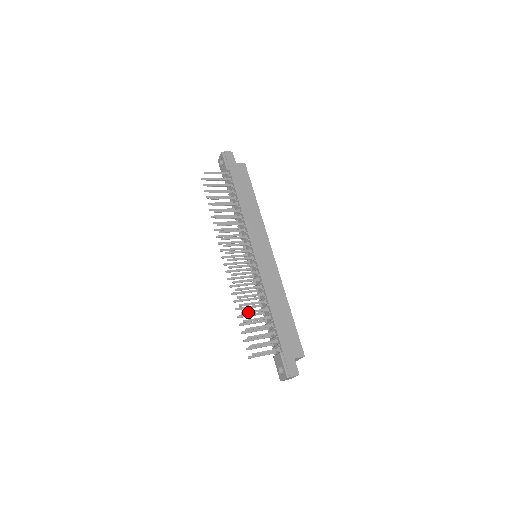
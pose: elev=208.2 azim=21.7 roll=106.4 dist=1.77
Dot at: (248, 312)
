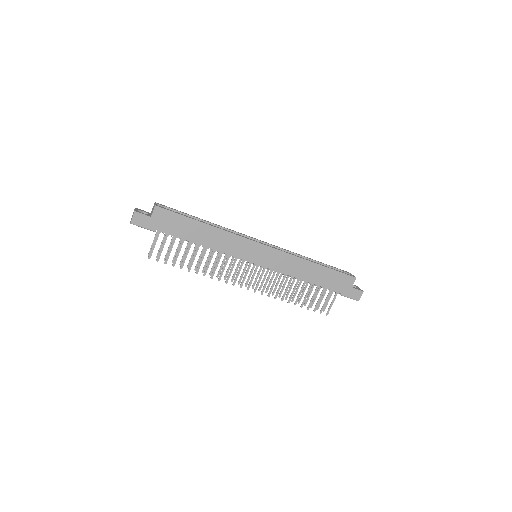
Dot at: (297, 299)
